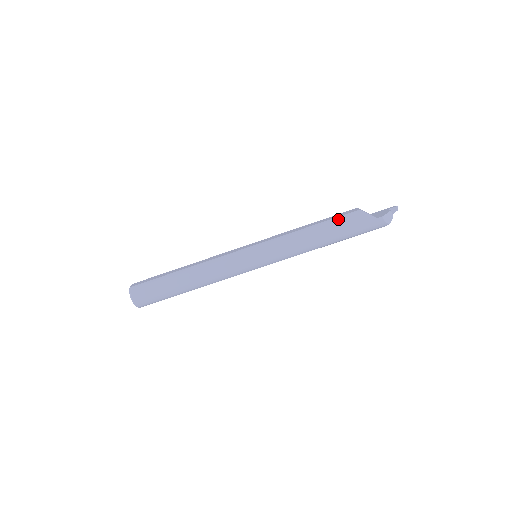
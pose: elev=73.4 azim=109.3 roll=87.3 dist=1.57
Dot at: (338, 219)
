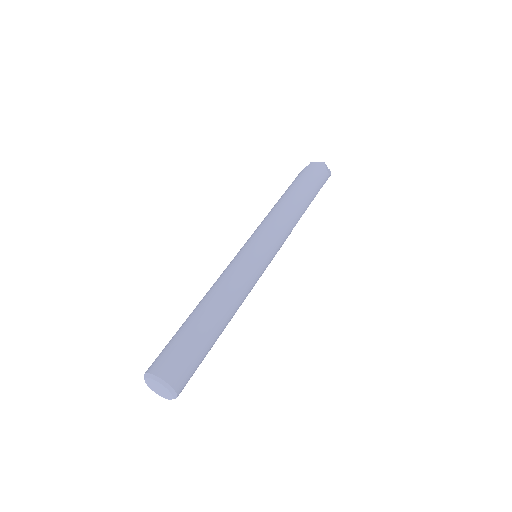
Dot at: occluded
